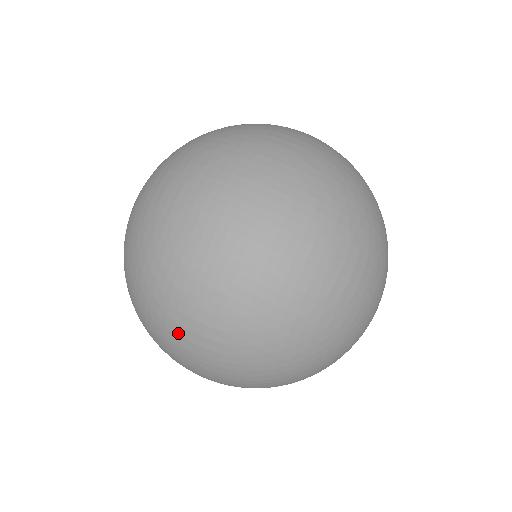
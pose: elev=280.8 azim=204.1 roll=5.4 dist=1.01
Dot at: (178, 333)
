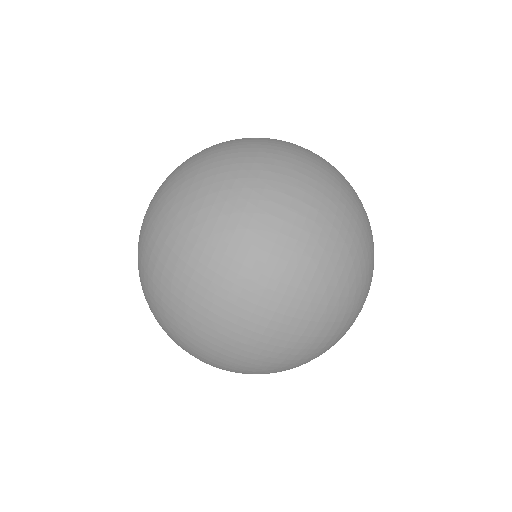
Dot at: (270, 213)
